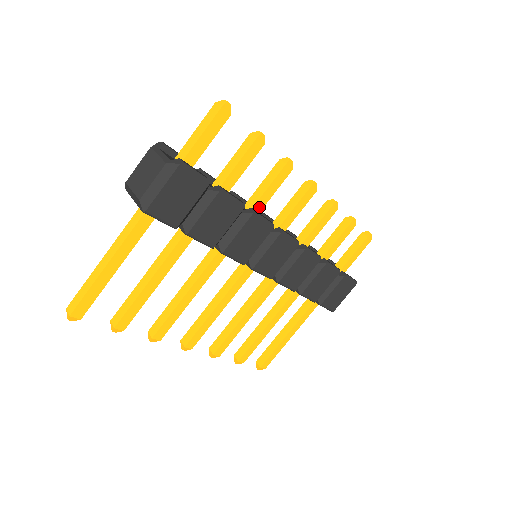
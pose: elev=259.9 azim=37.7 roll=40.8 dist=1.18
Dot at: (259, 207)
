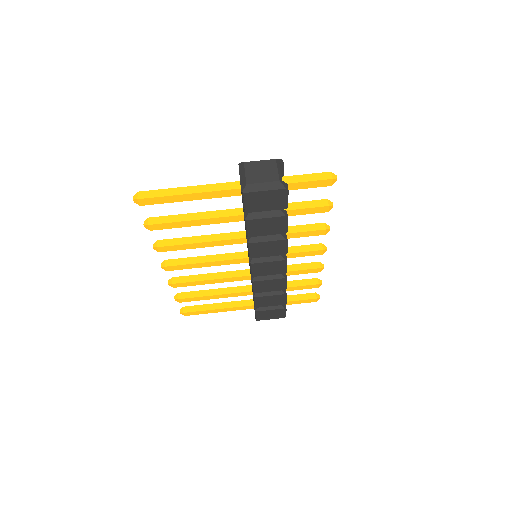
Dot at: (289, 236)
